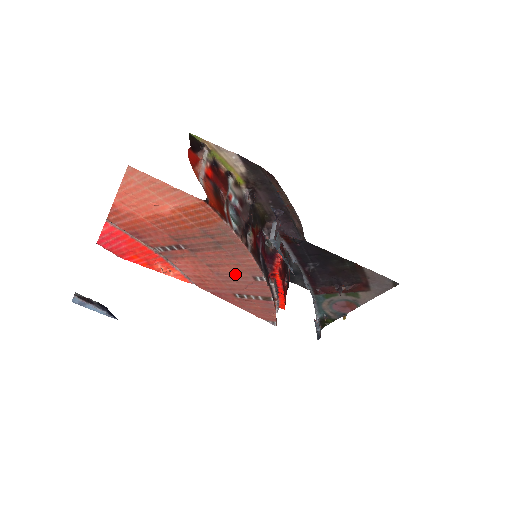
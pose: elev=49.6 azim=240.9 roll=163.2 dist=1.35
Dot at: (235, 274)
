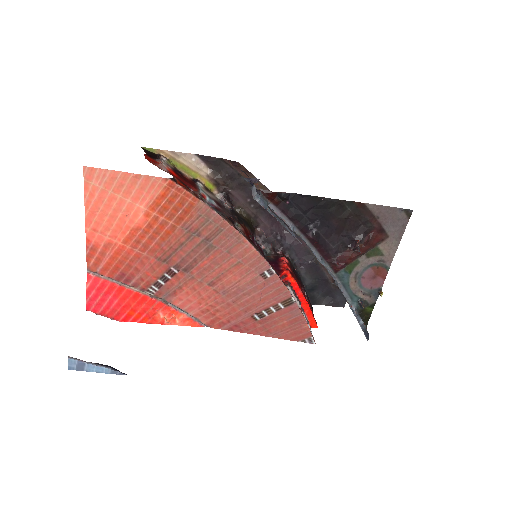
Dot at: (241, 282)
